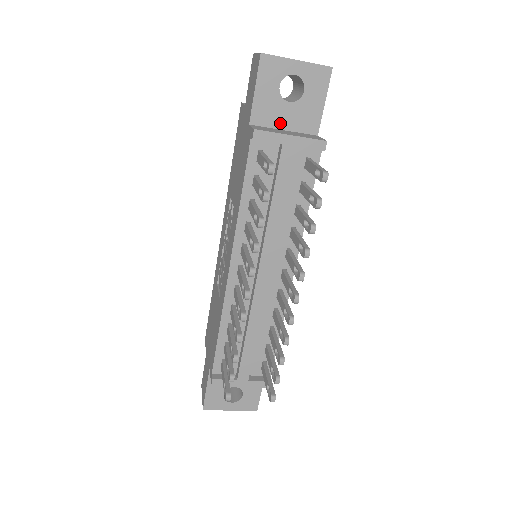
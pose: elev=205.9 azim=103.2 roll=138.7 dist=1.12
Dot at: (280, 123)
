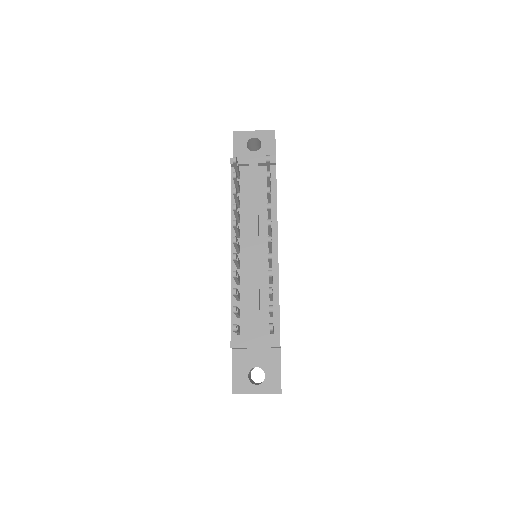
Dot at: occluded
